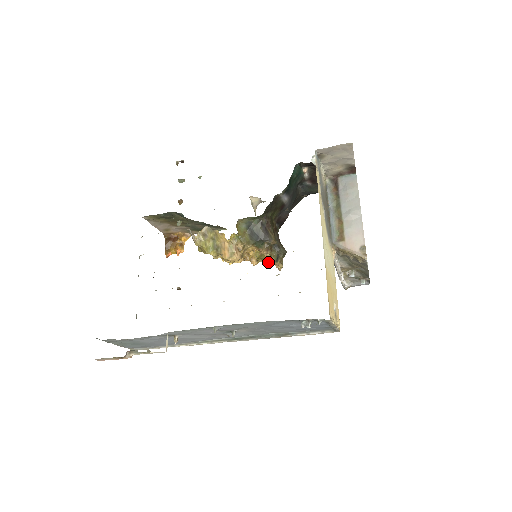
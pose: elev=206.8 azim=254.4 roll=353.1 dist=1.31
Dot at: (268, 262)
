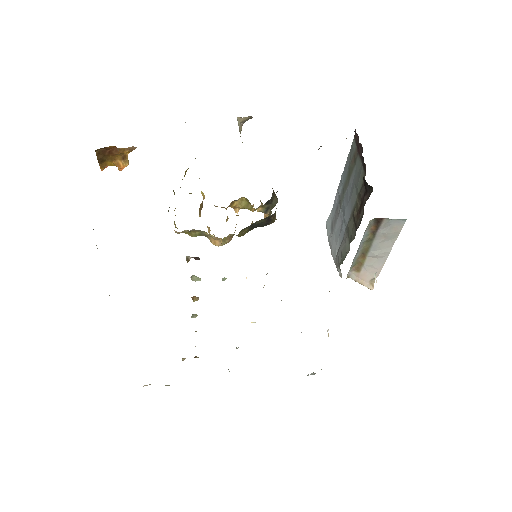
Dot at: (253, 206)
